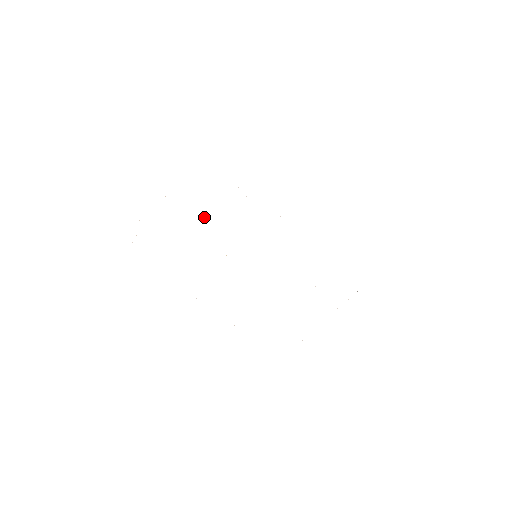
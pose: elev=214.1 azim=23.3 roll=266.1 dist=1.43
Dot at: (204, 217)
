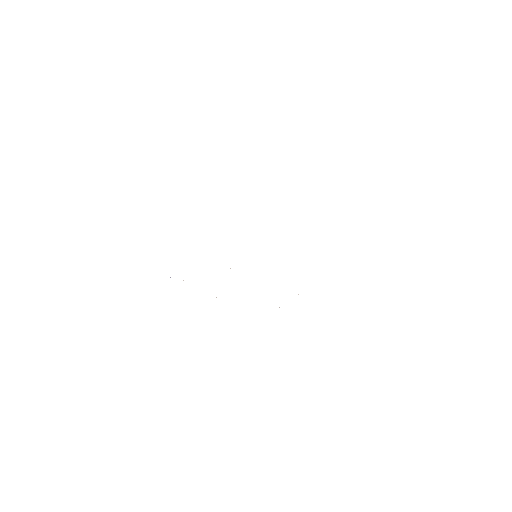
Dot at: occluded
